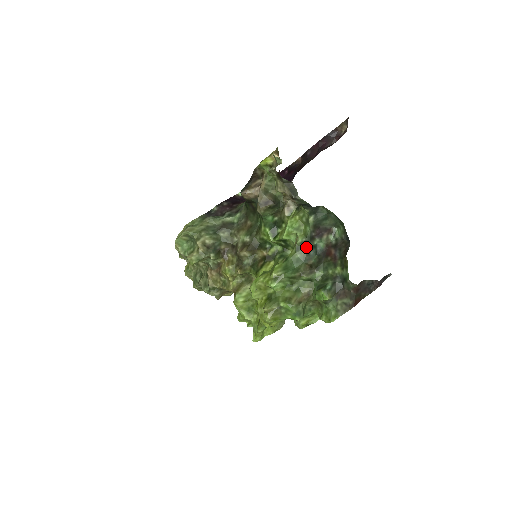
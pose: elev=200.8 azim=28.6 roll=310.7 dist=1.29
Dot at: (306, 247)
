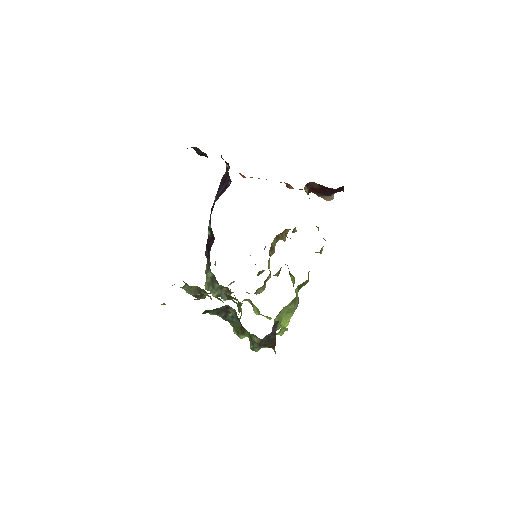
Dot at: (229, 320)
